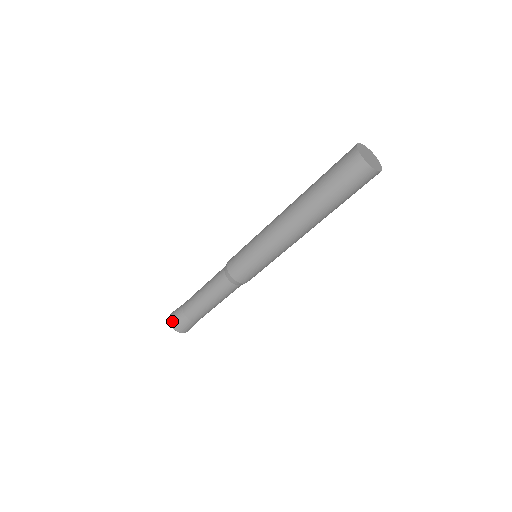
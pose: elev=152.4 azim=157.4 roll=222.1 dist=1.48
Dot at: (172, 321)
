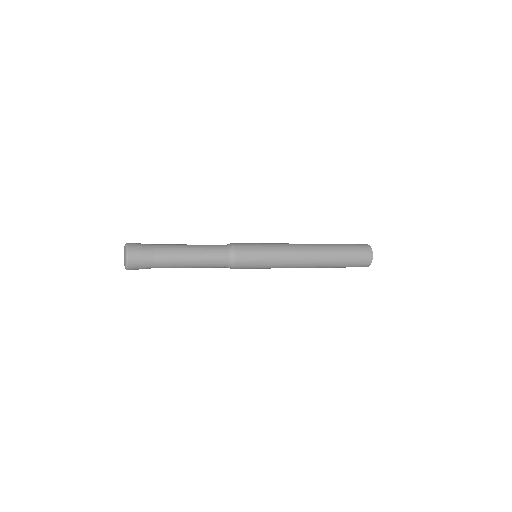
Dot at: (132, 249)
